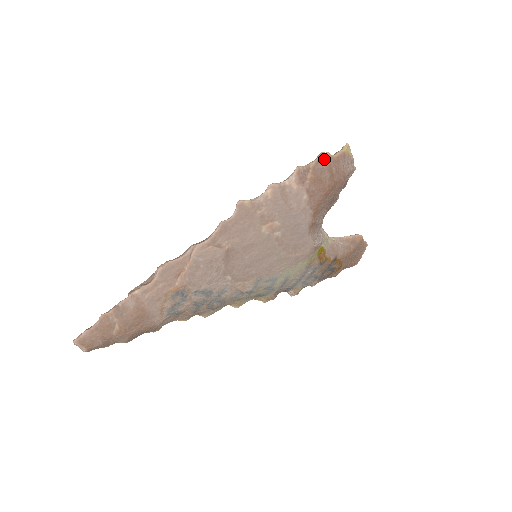
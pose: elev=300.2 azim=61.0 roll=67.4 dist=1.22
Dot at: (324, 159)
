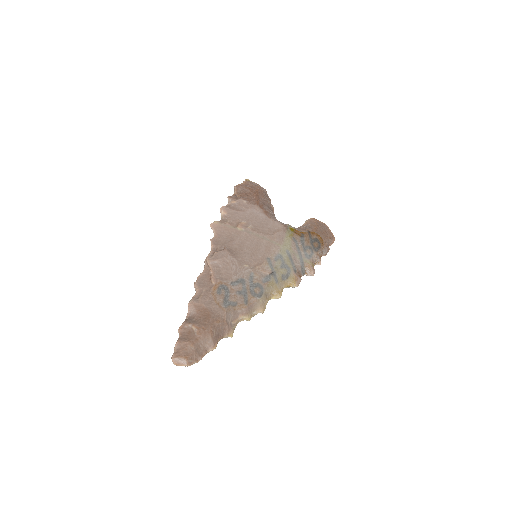
Dot at: (238, 187)
